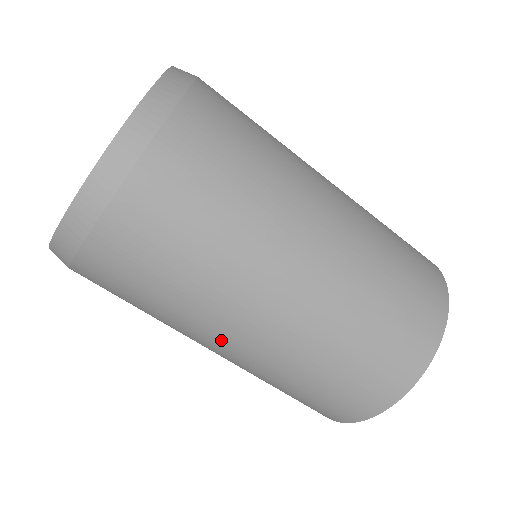
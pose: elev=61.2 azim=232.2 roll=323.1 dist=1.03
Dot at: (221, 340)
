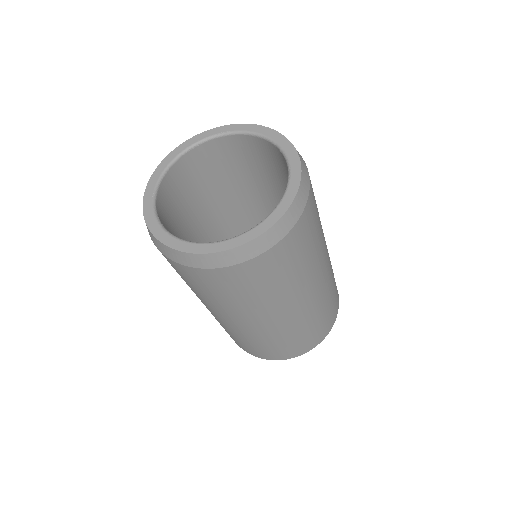
Dot at: (250, 320)
